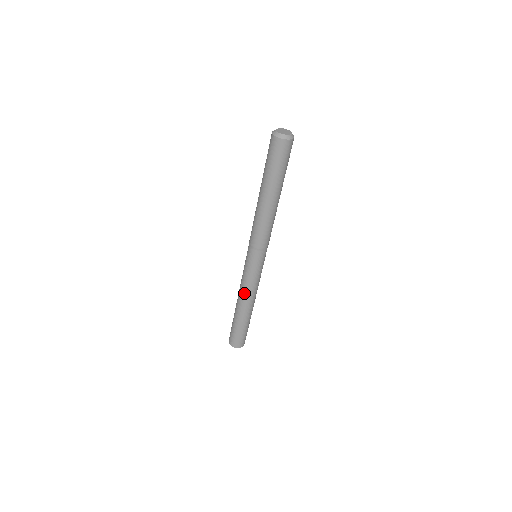
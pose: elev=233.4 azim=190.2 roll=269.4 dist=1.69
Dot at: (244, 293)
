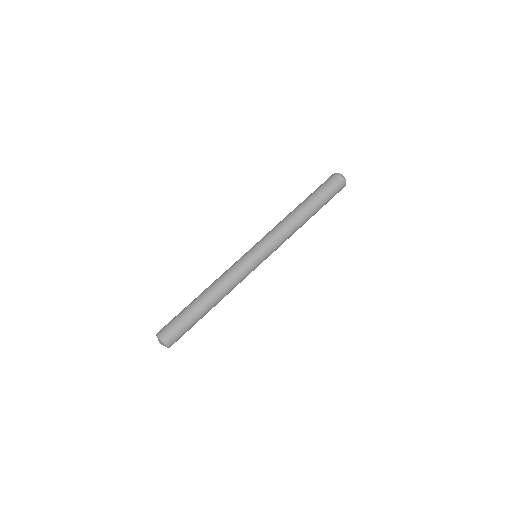
Dot at: (225, 282)
